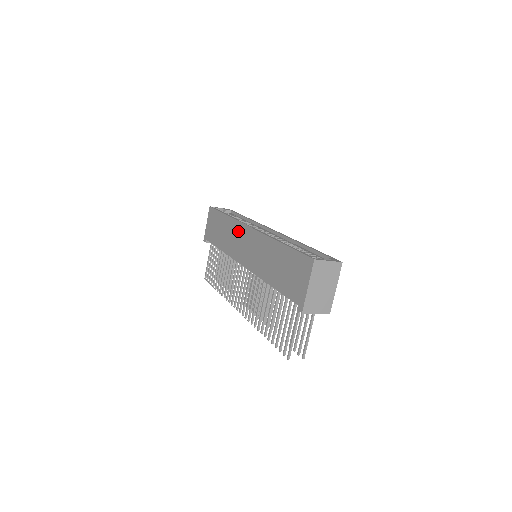
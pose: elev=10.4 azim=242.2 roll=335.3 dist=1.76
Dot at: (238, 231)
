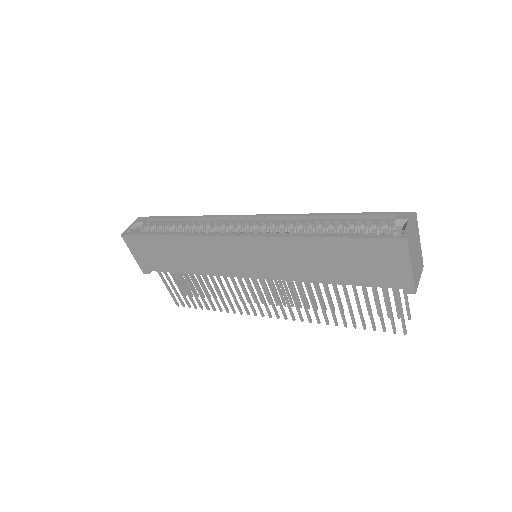
Dot at: (213, 247)
